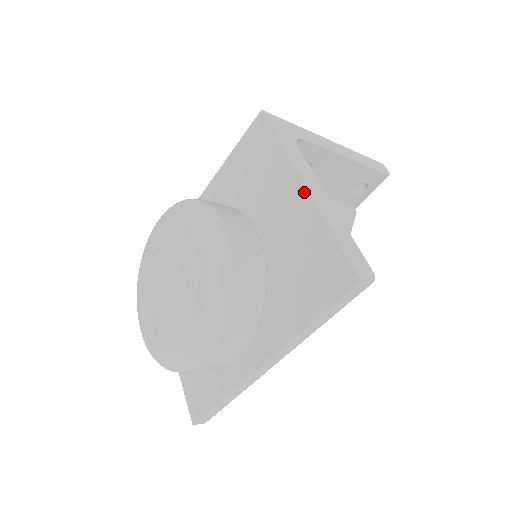
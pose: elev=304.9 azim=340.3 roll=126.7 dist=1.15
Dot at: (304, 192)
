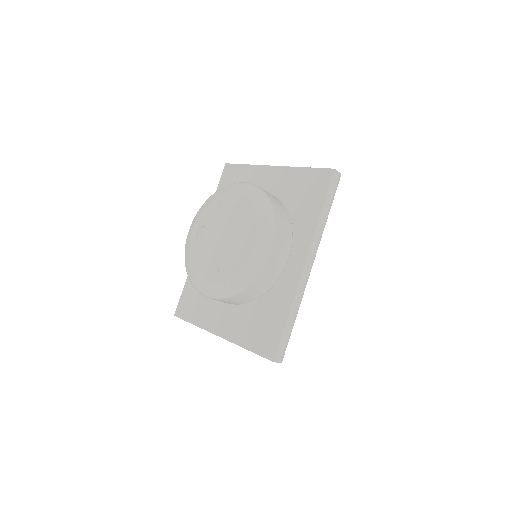
Dot at: (277, 168)
